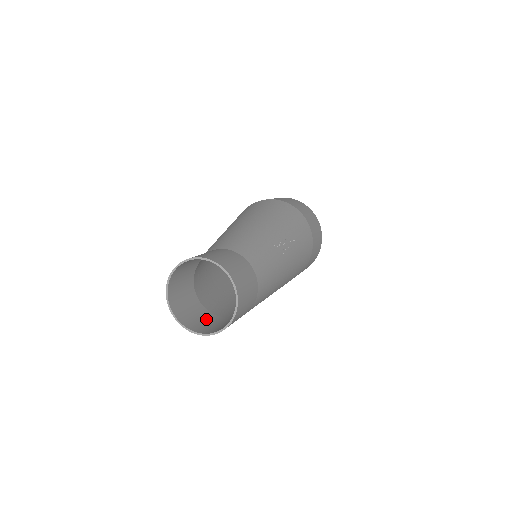
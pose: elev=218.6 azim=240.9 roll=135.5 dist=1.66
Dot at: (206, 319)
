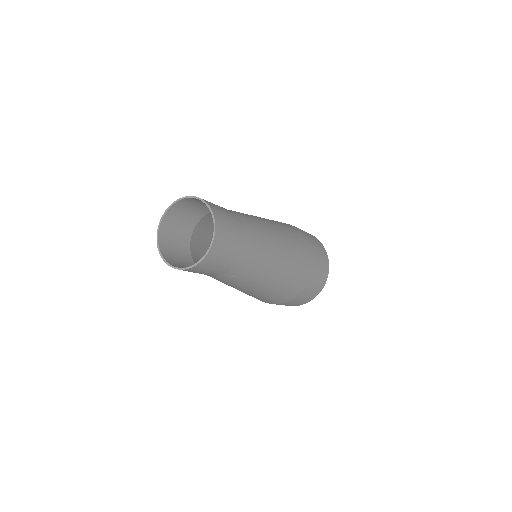
Dot at: (222, 262)
